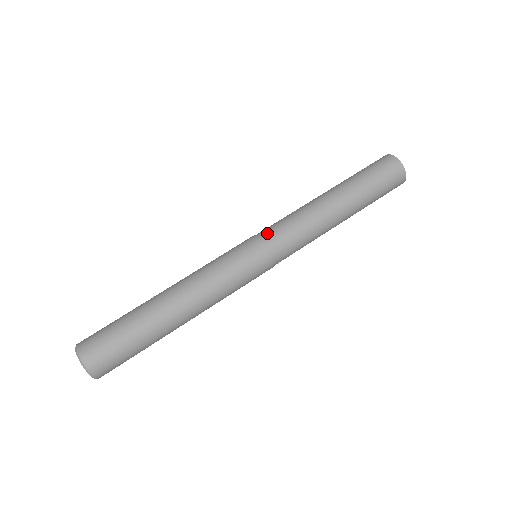
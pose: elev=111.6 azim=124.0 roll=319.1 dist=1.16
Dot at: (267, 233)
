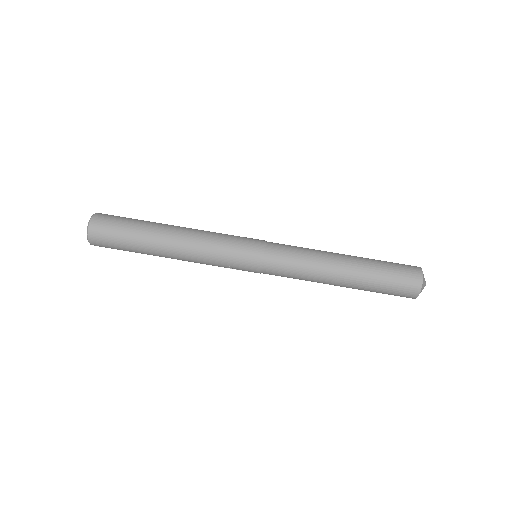
Dot at: occluded
